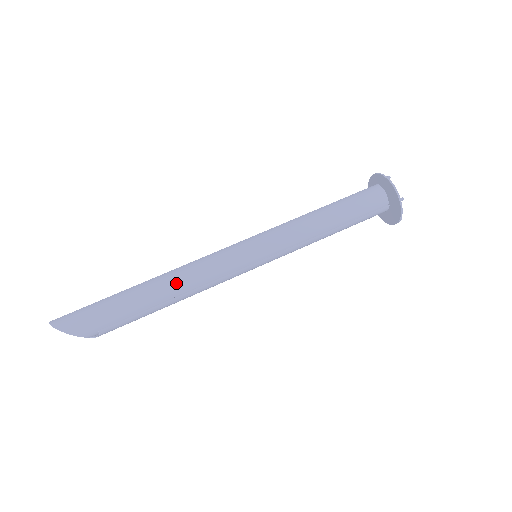
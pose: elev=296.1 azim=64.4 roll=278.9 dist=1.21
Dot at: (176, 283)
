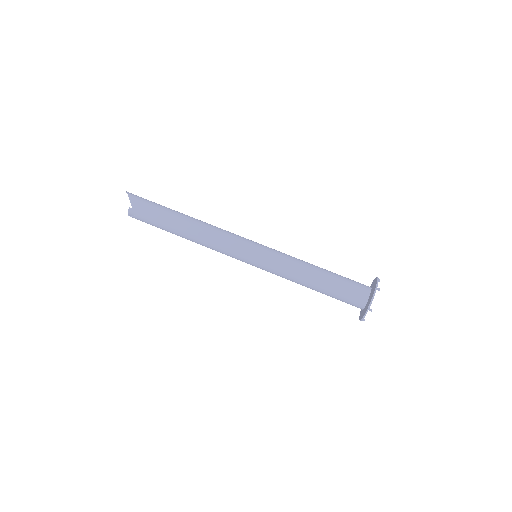
Dot at: (201, 223)
